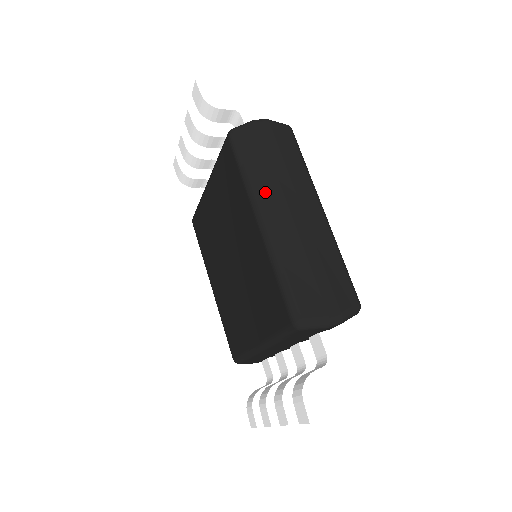
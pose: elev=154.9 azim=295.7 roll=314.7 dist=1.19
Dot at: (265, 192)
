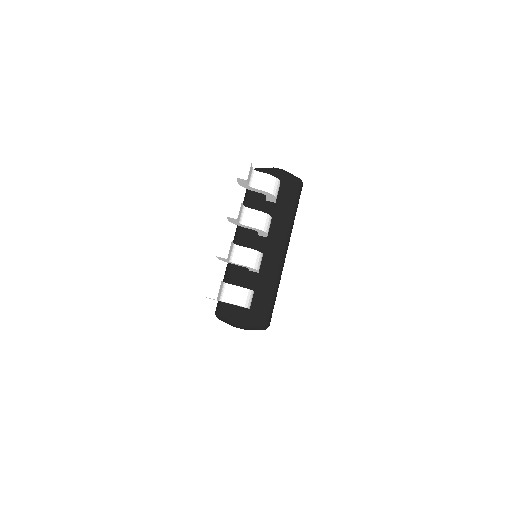
Dot at: occluded
